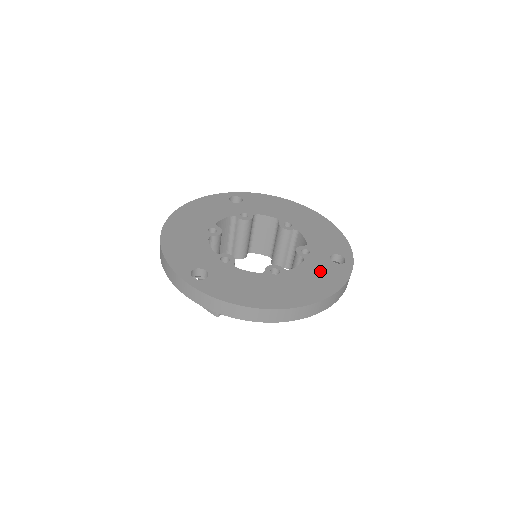
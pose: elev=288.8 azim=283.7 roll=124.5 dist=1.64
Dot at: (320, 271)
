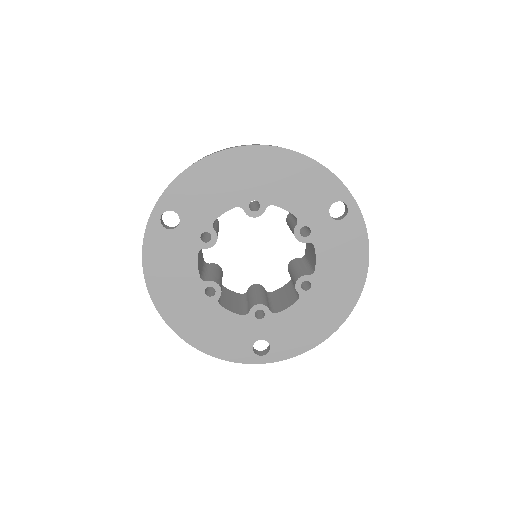
Dot at: (338, 246)
